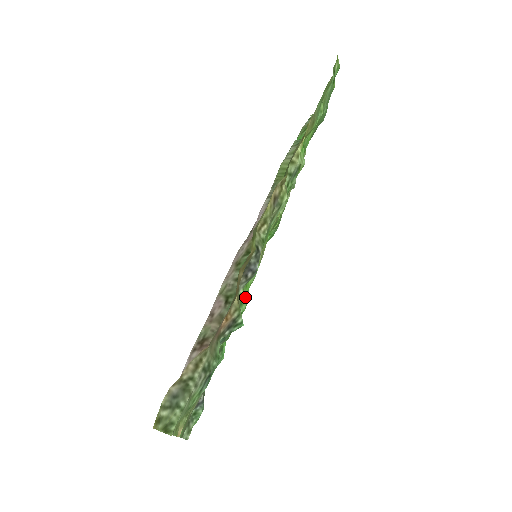
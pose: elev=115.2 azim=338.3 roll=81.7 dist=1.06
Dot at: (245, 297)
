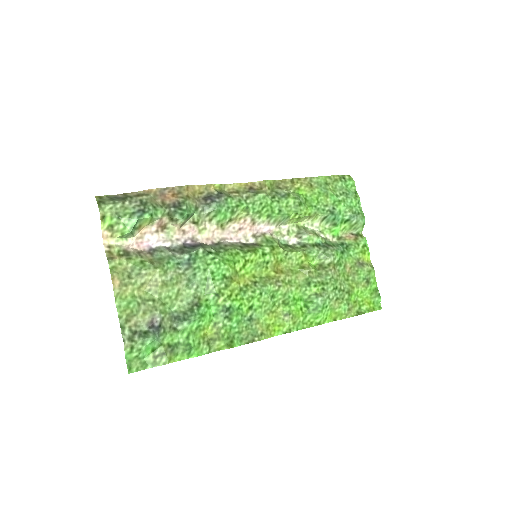
Dot at: (225, 258)
